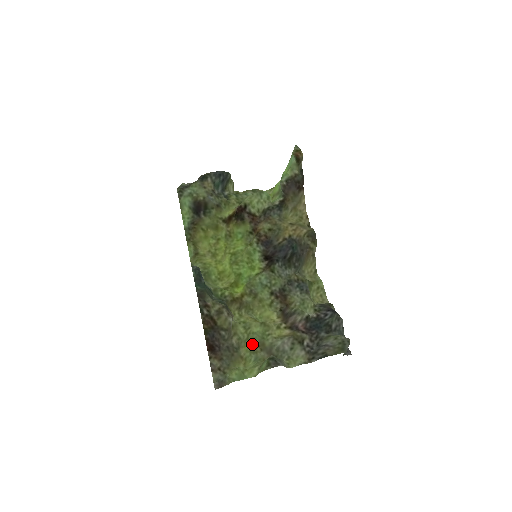
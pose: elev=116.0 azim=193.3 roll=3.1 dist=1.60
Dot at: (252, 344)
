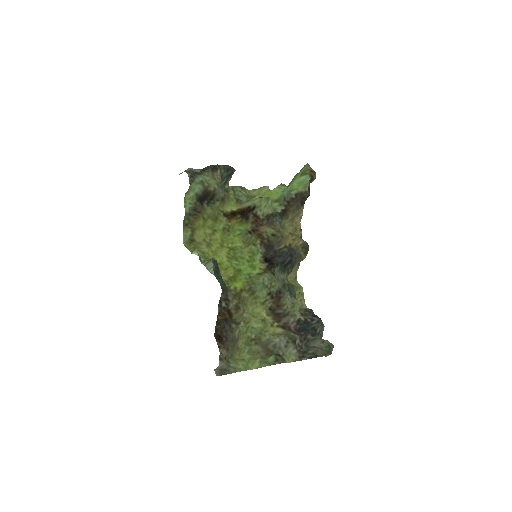
Dot at: (248, 337)
